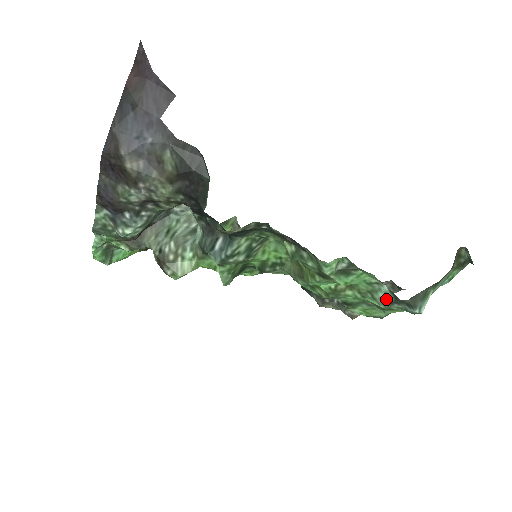
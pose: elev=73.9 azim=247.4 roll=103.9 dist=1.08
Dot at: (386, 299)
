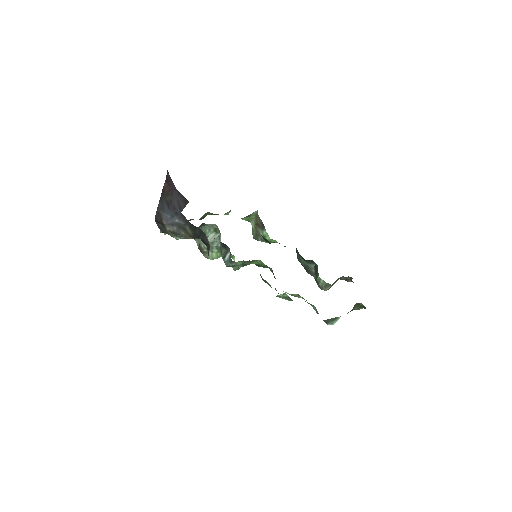
Dot at: (316, 311)
